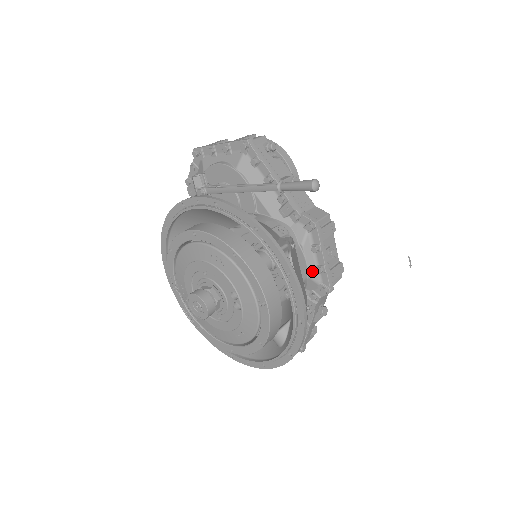
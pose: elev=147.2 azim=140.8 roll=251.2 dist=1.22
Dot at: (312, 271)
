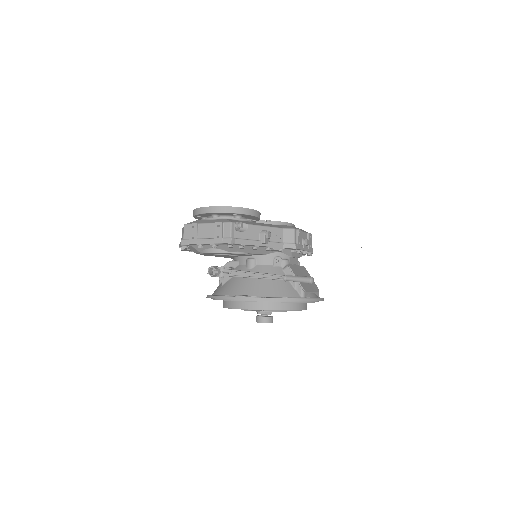
Dot at: (300, 255)
